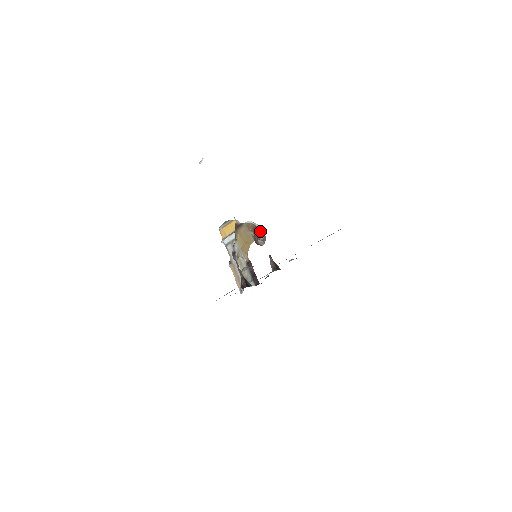
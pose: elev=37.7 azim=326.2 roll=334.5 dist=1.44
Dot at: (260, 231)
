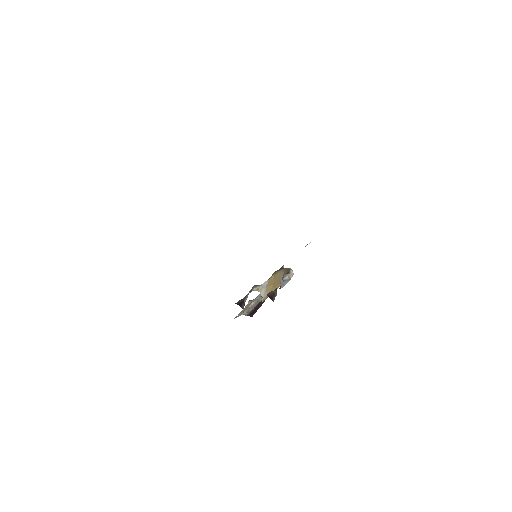
Dot at: (289, 273)
